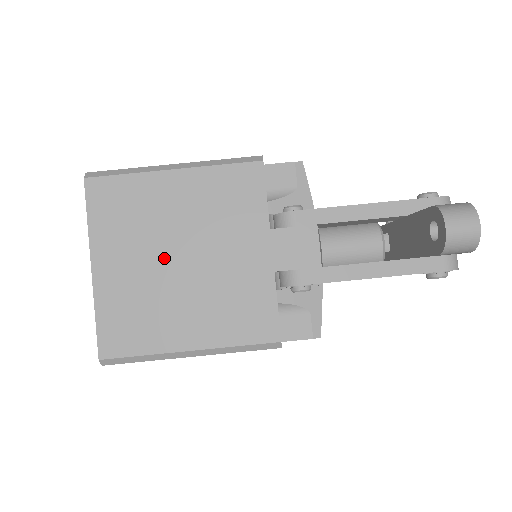
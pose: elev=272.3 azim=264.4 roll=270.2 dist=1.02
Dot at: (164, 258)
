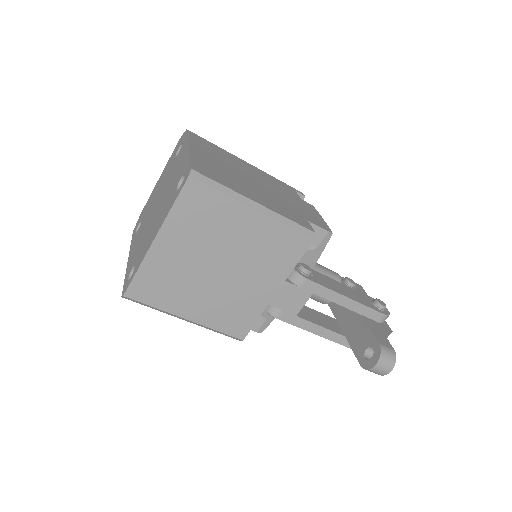
Dot at: (208, 261)
